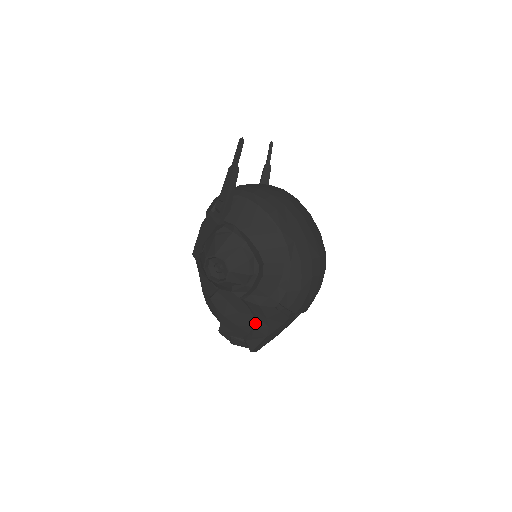
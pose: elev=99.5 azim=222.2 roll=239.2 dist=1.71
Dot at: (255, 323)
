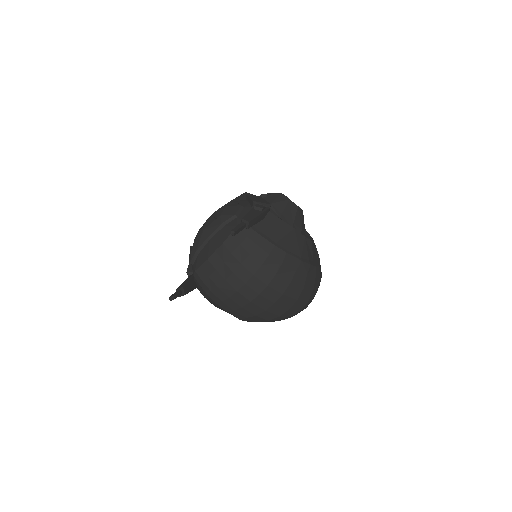
Dot at: occluded
